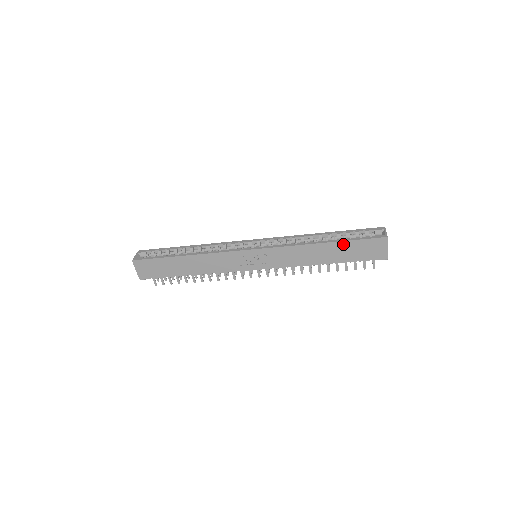
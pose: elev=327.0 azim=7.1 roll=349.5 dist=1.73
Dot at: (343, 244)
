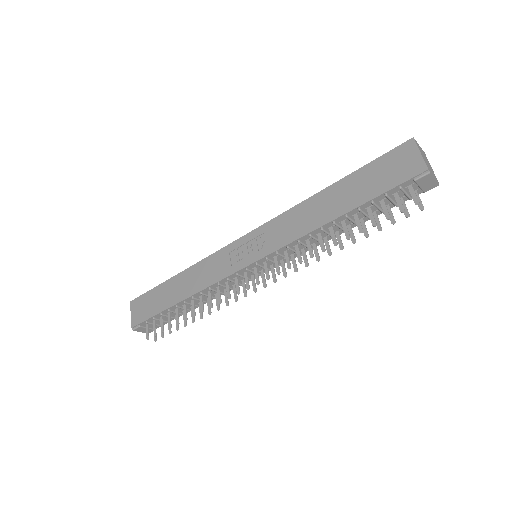
Dot at: (353, 177)
